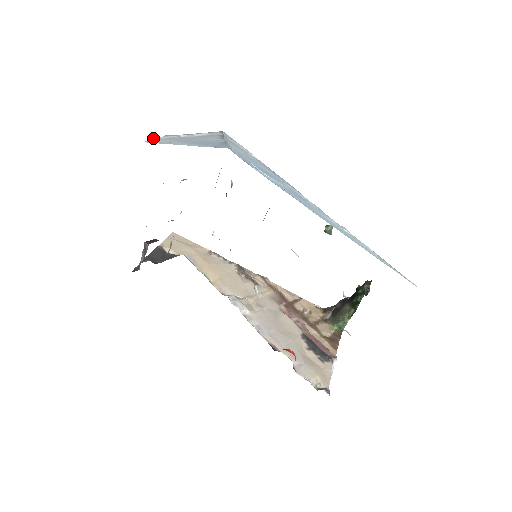
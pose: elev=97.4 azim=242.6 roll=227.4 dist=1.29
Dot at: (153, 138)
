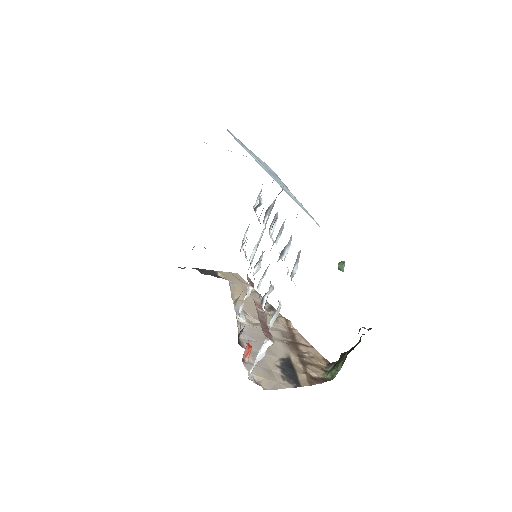
Dot at: occluded
